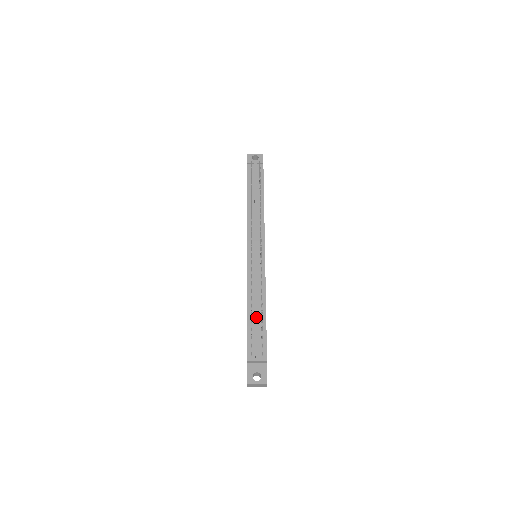
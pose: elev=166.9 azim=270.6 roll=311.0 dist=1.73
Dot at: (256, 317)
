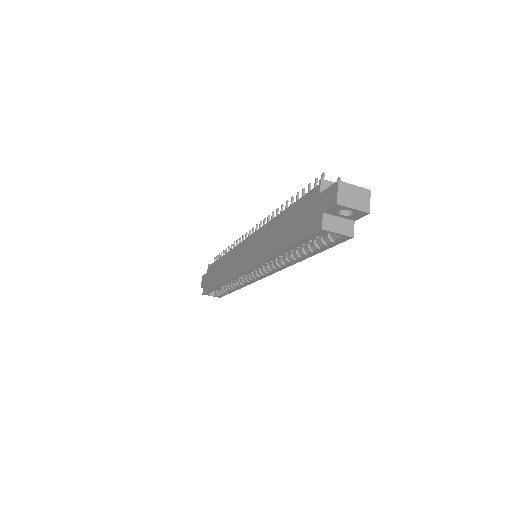
Dot at: occluded
